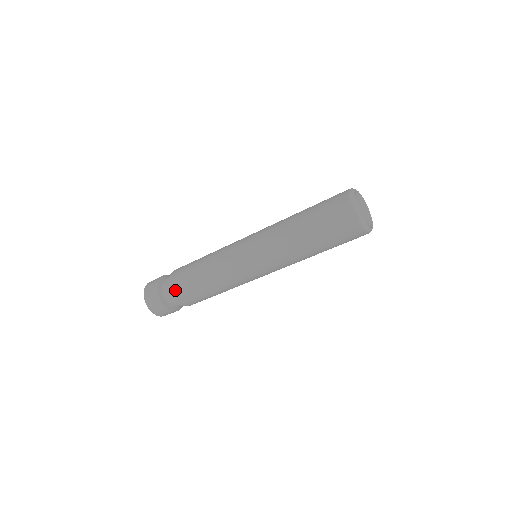
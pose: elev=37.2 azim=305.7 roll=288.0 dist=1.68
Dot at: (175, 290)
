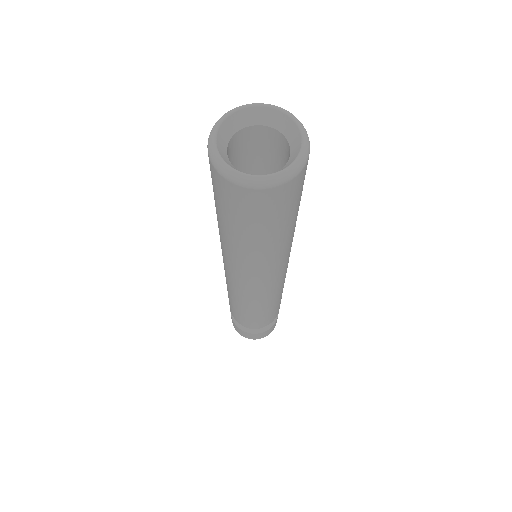
Dot at: occluded
